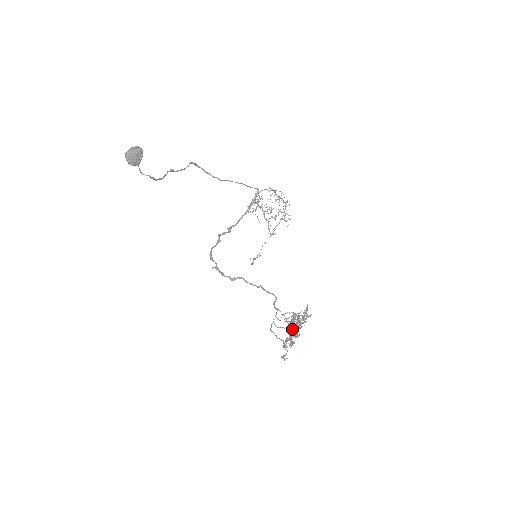
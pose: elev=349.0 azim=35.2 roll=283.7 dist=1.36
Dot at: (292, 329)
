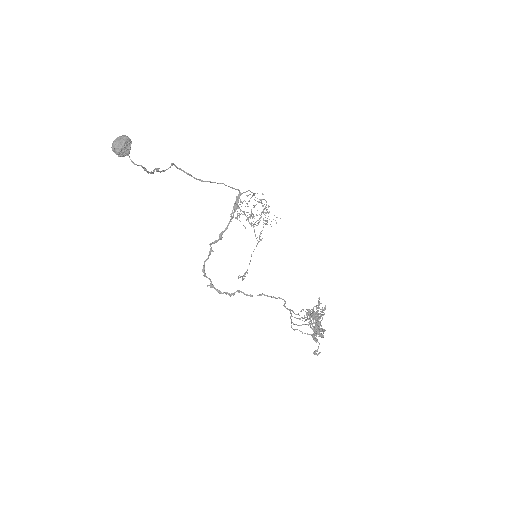
Dot at: (314, 323)
